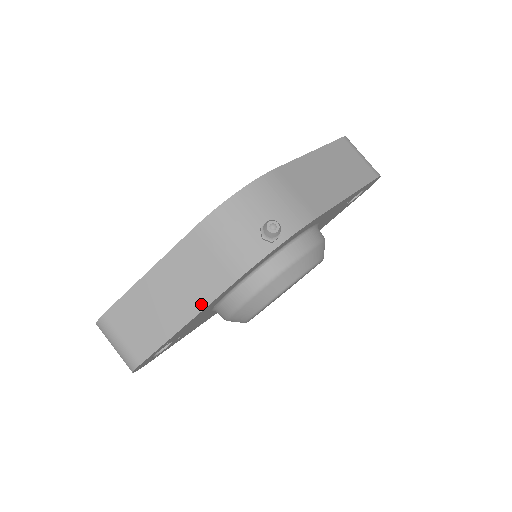
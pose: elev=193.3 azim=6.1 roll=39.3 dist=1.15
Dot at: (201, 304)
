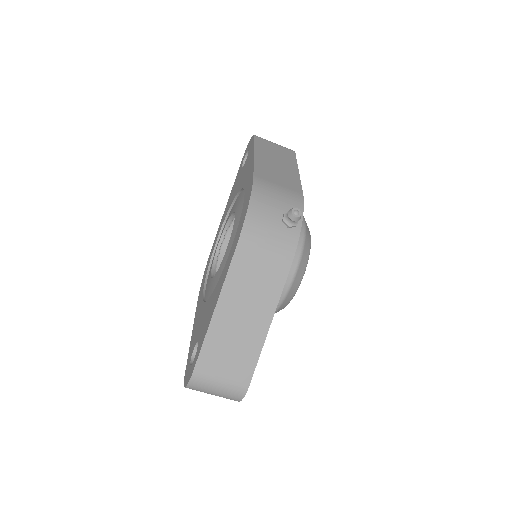
Dot at: (273, 304)
